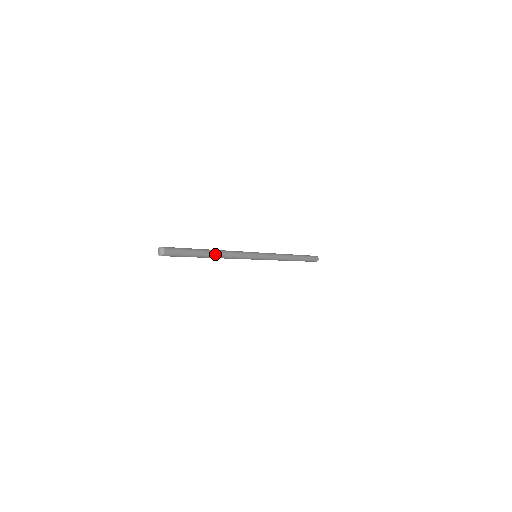
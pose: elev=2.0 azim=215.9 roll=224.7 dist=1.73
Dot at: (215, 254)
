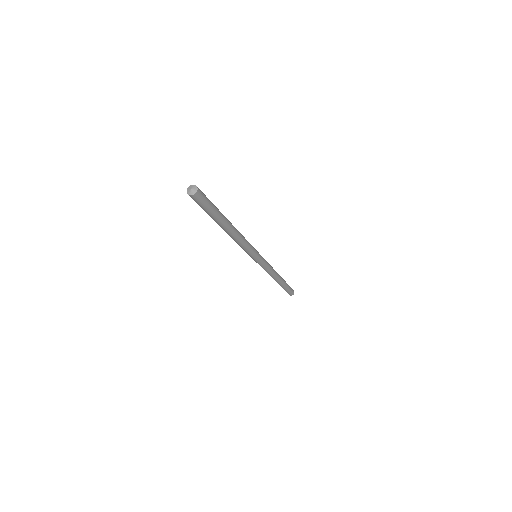
Dot at: (231, 229)
